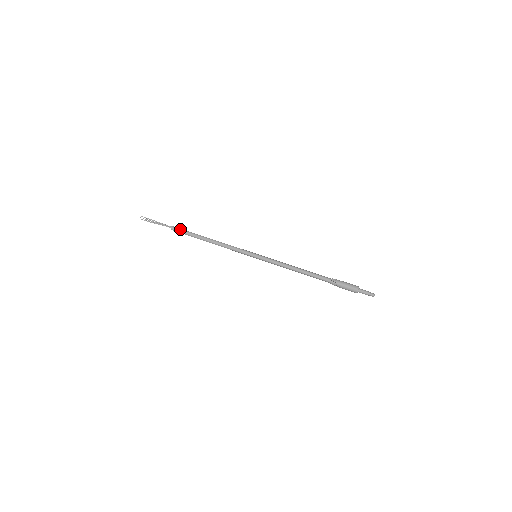
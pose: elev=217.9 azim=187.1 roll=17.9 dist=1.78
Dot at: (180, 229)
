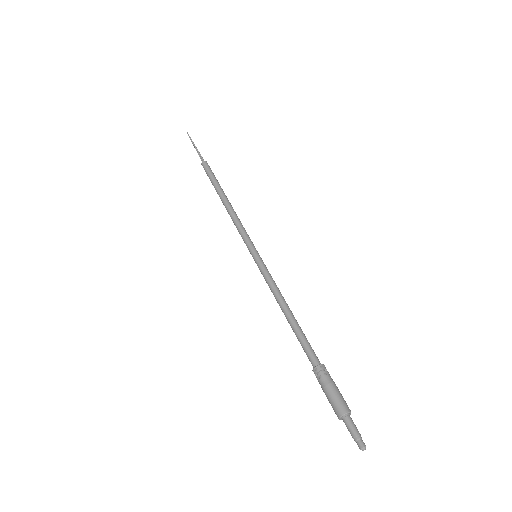
Dot at: (208, 169)
